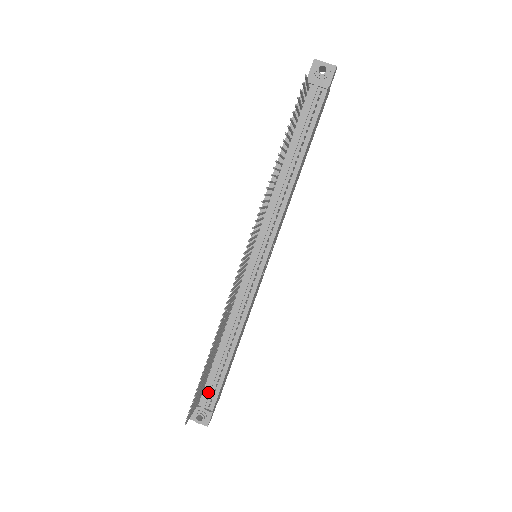
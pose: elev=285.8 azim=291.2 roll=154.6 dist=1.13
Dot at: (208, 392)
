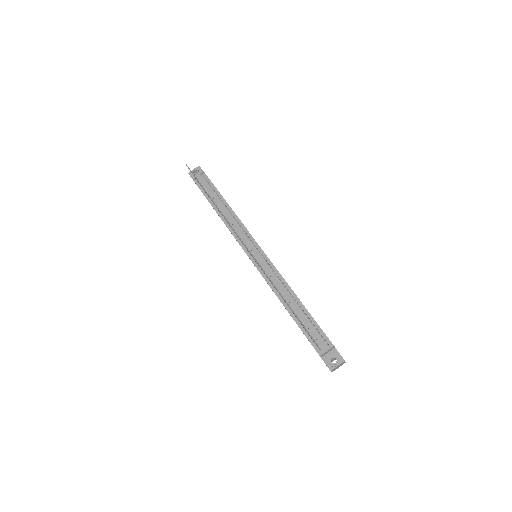
Dot at: (316, 336)
